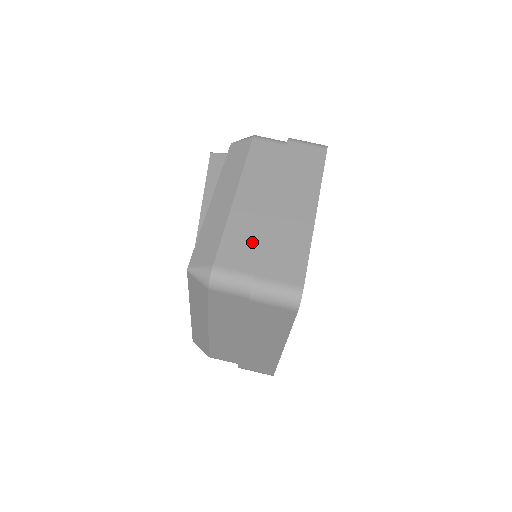
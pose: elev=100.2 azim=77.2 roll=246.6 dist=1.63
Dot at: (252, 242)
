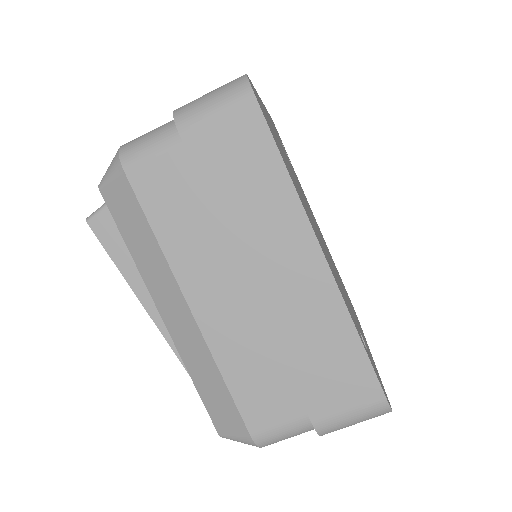
Dot at: (271, 370)
